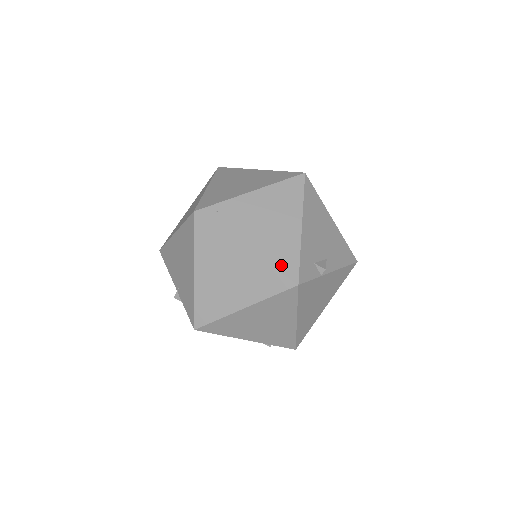
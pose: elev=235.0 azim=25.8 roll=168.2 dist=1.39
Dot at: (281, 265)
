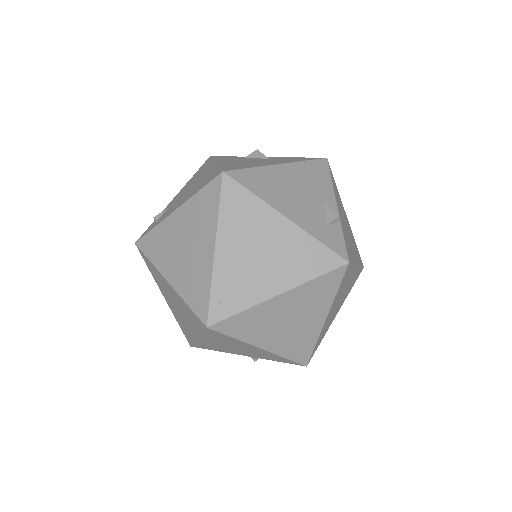
Dot at: (318, 268)
